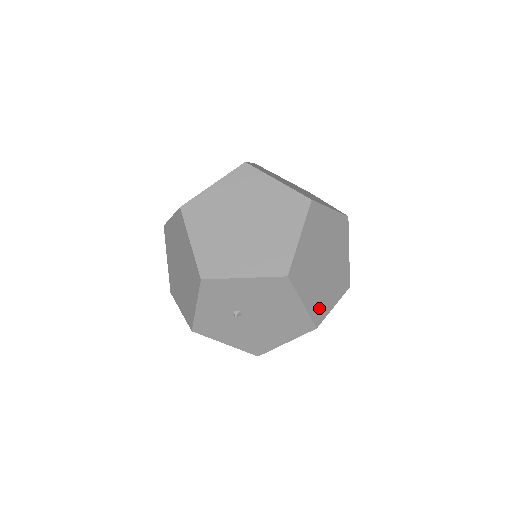
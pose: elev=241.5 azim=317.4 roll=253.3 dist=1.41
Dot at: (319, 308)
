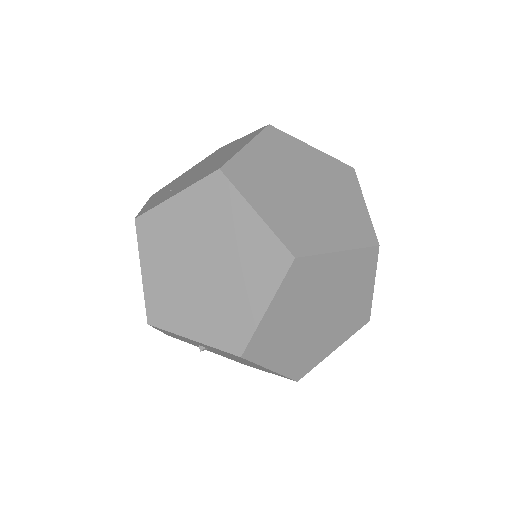
Dot at: (303, 363)
